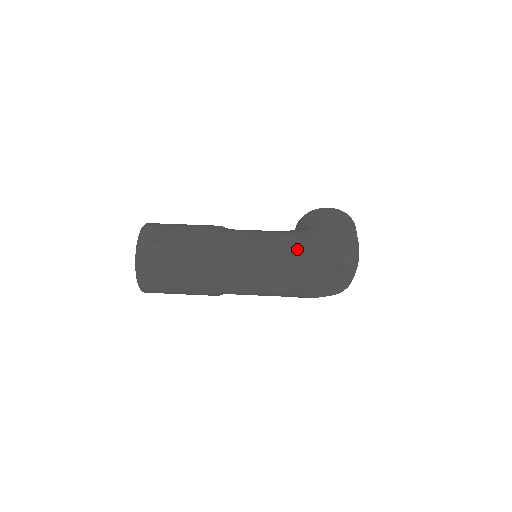
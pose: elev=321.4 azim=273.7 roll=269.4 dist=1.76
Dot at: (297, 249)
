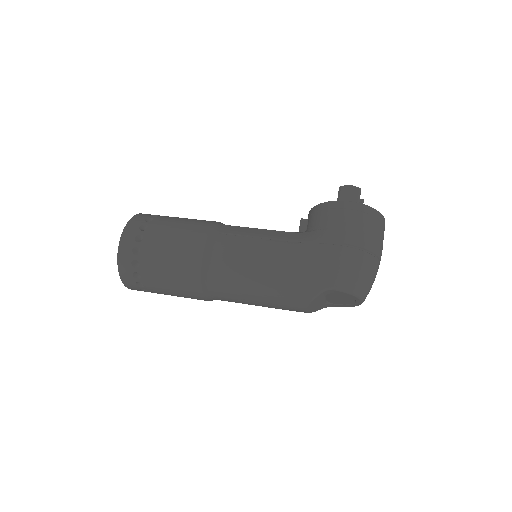
Dot at: (294, 277)
